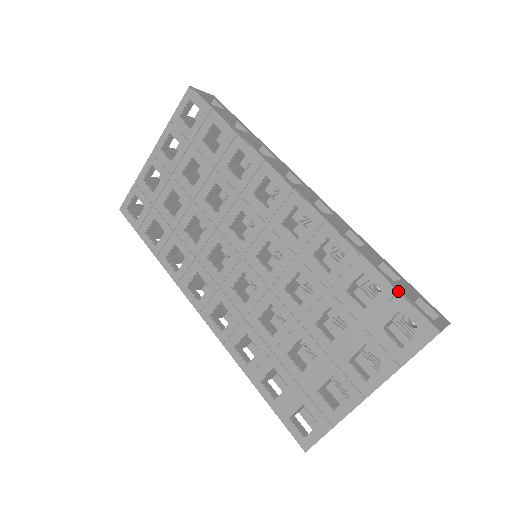
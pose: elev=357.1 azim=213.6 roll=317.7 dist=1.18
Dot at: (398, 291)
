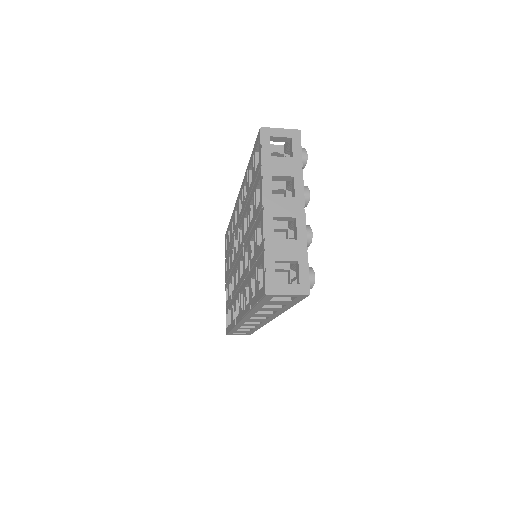
Dot at: (253, 149)
